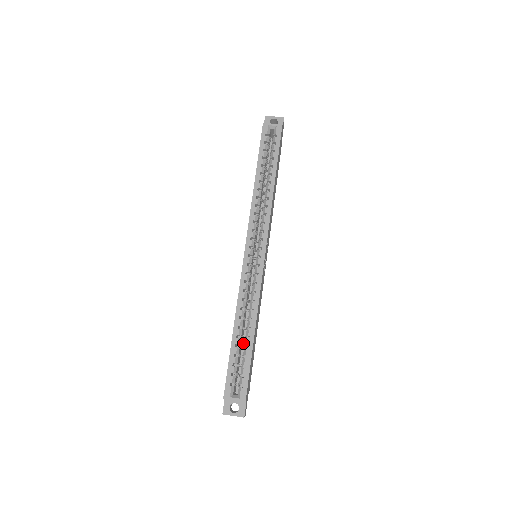
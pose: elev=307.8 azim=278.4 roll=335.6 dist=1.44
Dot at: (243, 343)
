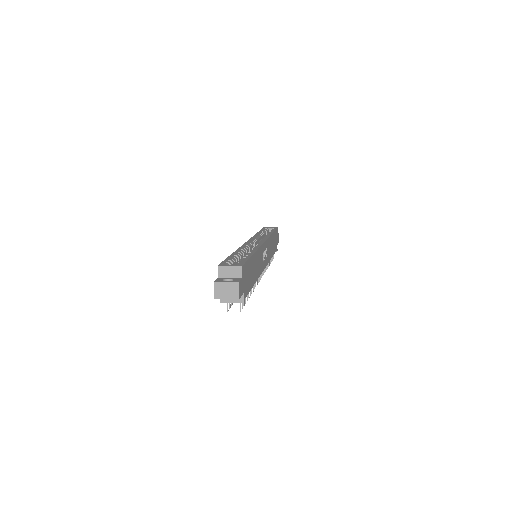
Dot at: occluded
